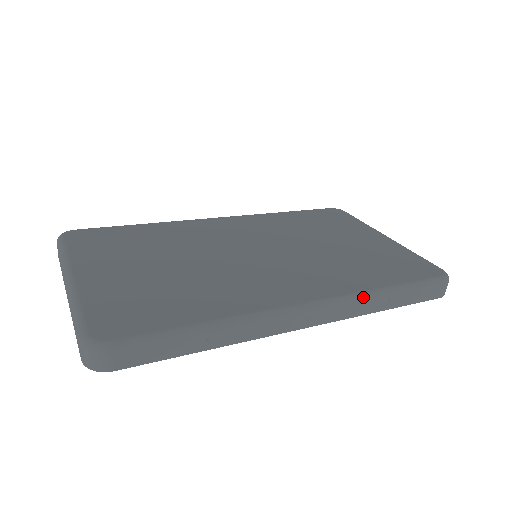
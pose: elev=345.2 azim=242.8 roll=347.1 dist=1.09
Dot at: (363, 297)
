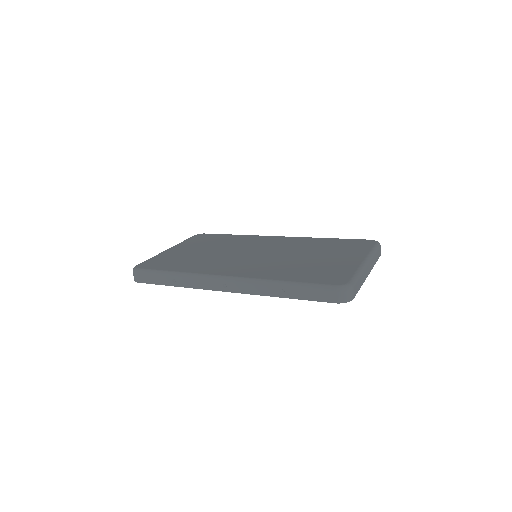
Dot at: (261, 282)
